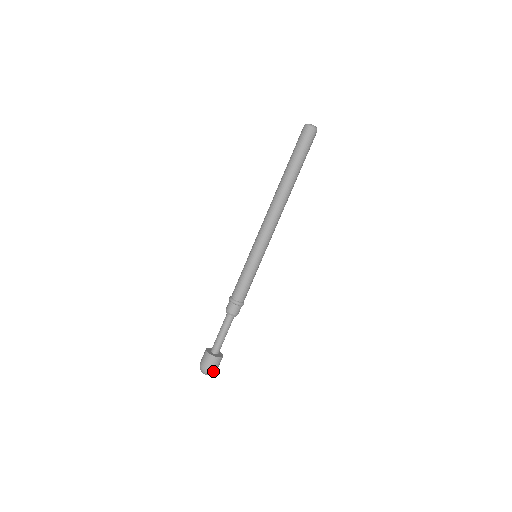
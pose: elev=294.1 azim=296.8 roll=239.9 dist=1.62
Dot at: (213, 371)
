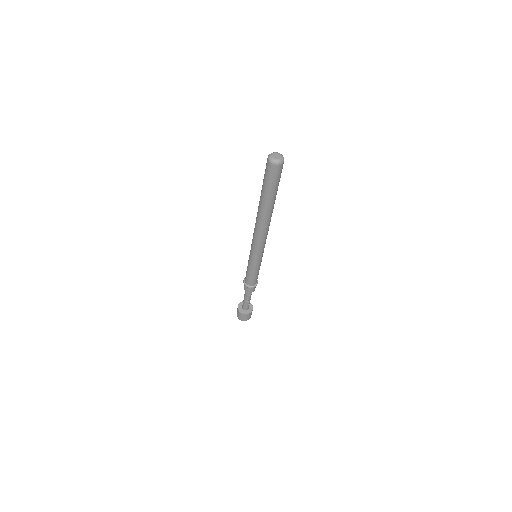
Dot at: (243, 320)
